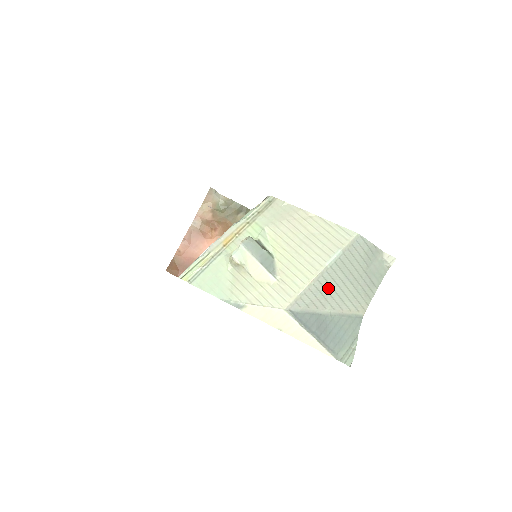
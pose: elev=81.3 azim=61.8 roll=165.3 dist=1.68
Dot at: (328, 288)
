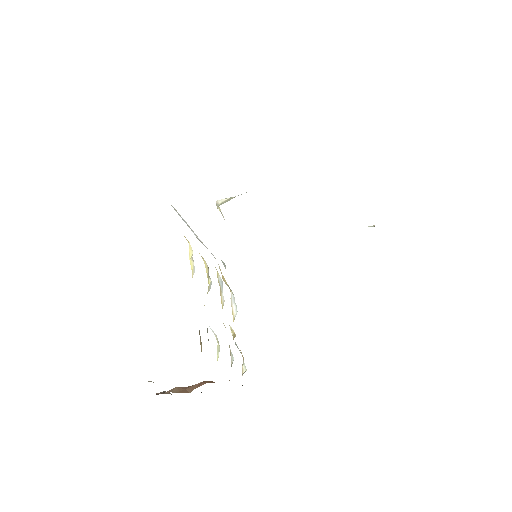
Dot at: occluded
